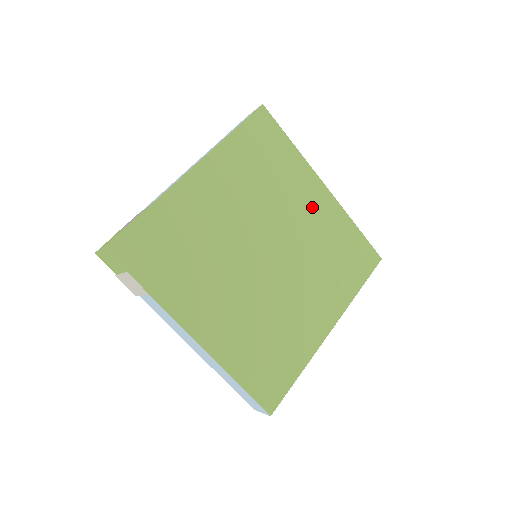
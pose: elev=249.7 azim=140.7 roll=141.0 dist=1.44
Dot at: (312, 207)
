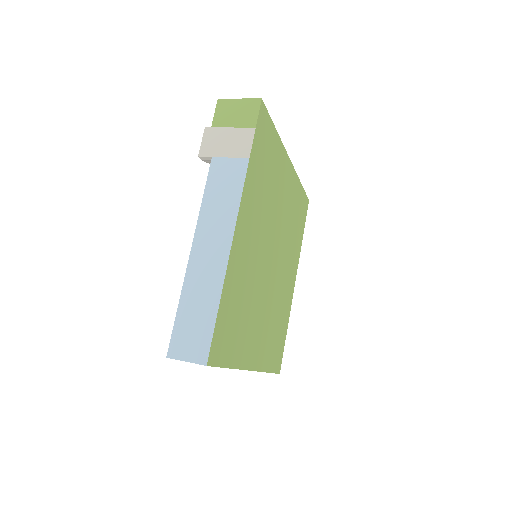
Dot at: (289, 280)
